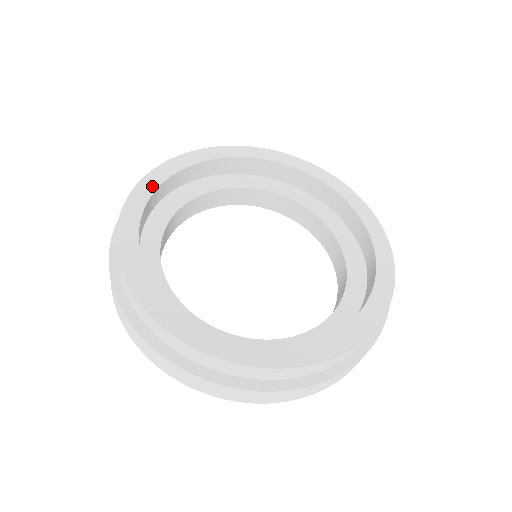
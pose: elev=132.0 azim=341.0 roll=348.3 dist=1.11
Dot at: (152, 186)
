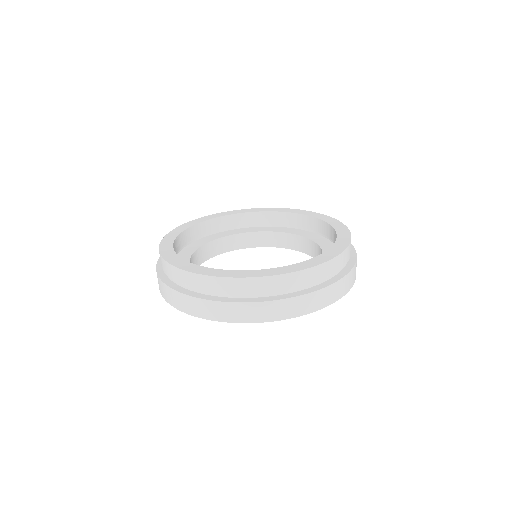
Dot at: (187, 226)
